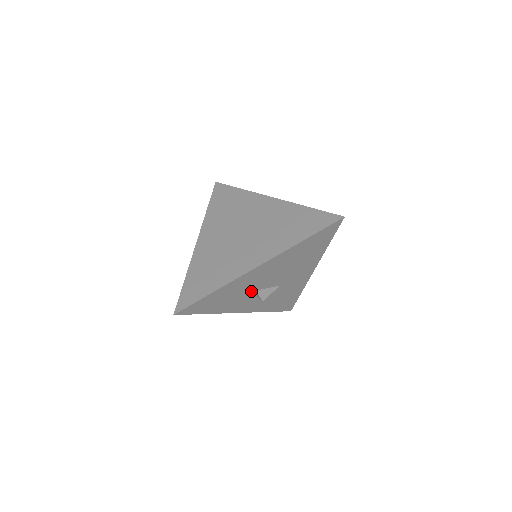
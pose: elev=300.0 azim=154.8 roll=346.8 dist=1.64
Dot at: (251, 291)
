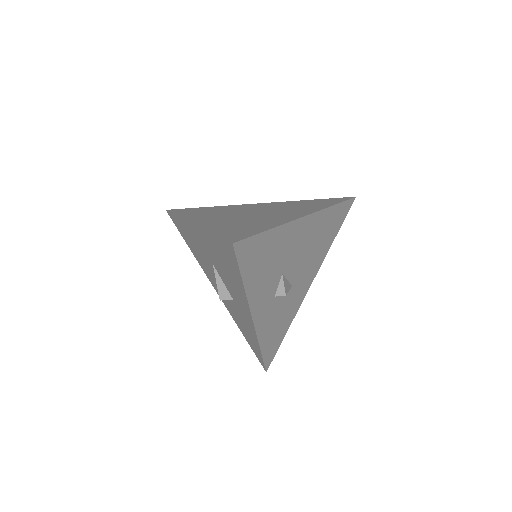
Dot at: (280, 271)
